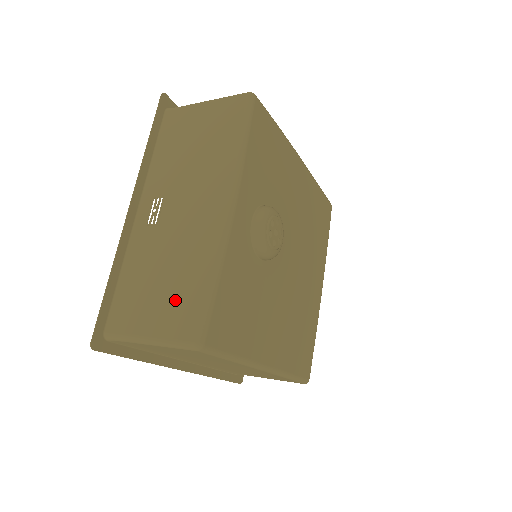
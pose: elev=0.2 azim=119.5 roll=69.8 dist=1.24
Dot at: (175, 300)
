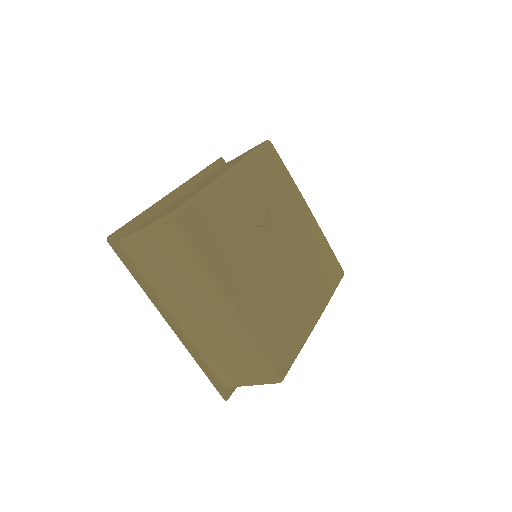
Dot at: occluded
